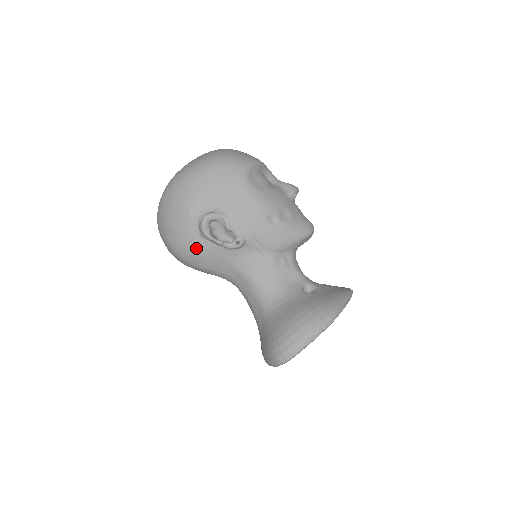
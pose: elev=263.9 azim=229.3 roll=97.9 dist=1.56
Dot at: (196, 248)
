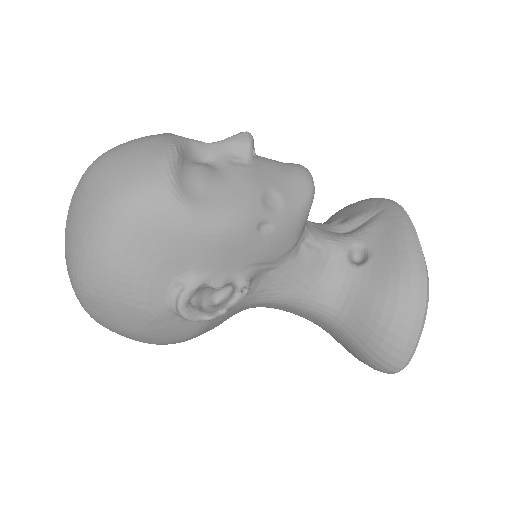
Dot at: (192, 331)
